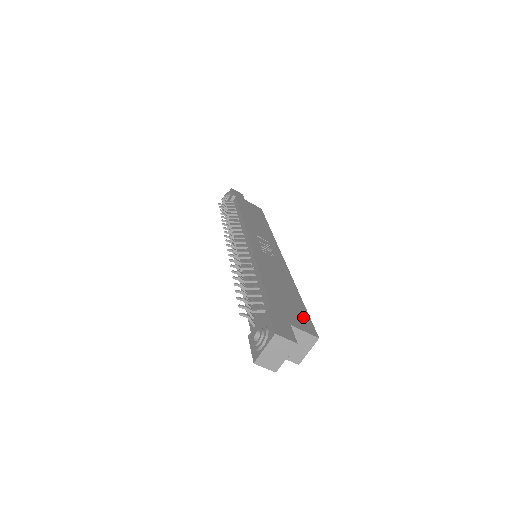
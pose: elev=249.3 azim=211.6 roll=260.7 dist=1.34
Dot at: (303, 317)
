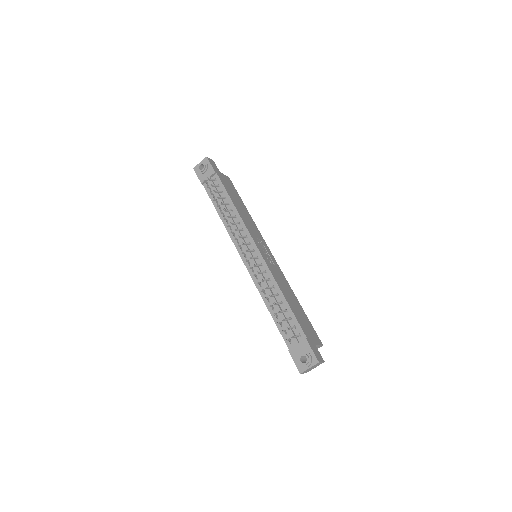
Dot at: (312, 330)
